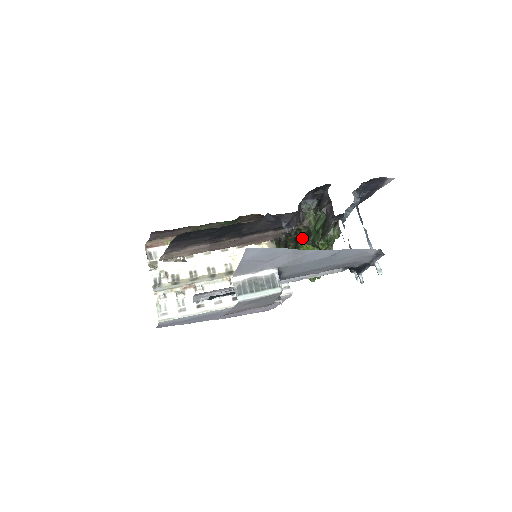
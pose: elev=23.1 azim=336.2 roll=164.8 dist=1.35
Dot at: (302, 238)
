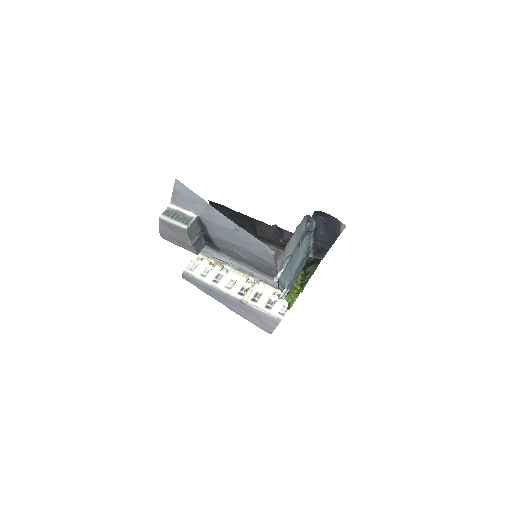
Dot at: occluded
